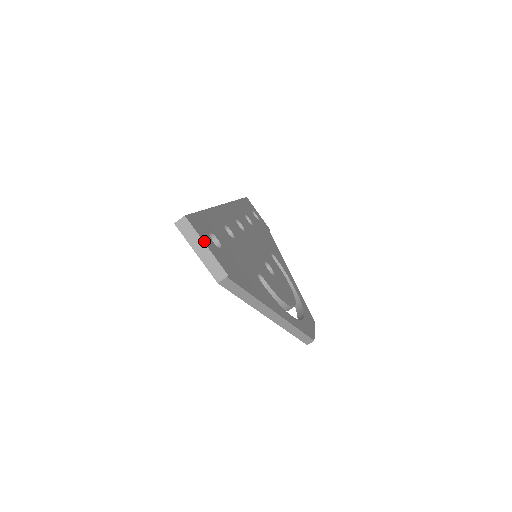
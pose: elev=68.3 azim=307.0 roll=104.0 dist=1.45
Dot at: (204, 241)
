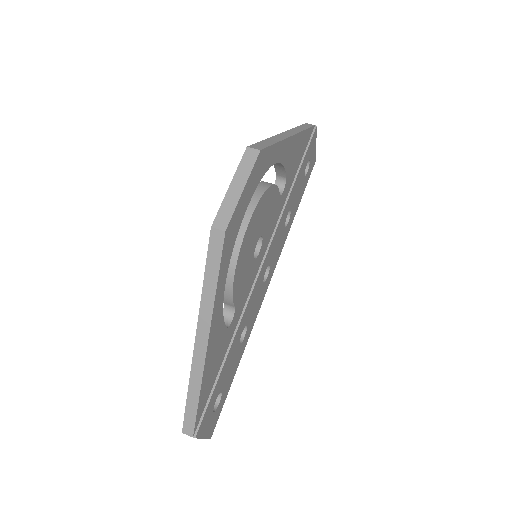
Dot at: occluded
